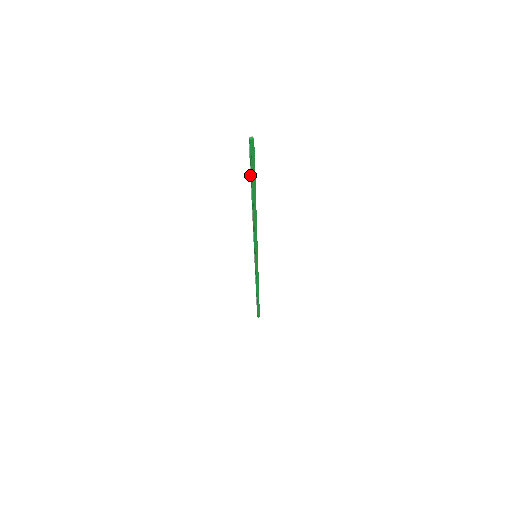
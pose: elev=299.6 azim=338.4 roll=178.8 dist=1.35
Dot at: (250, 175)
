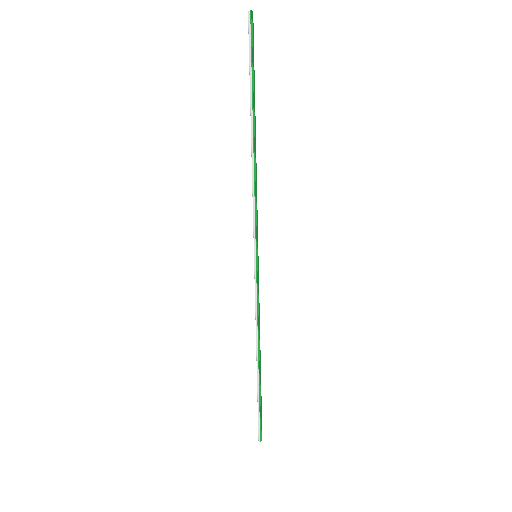
Dot at: (250, 76)
